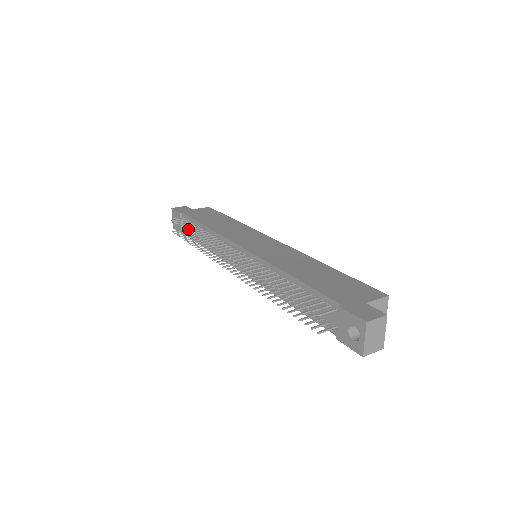
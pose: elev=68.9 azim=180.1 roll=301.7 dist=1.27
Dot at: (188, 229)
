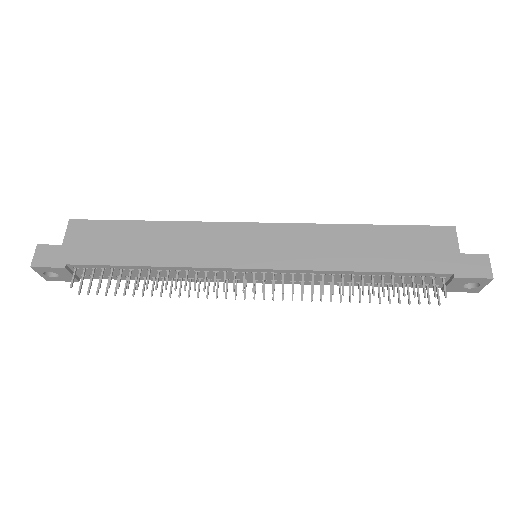
Dot at: (128, 286)
